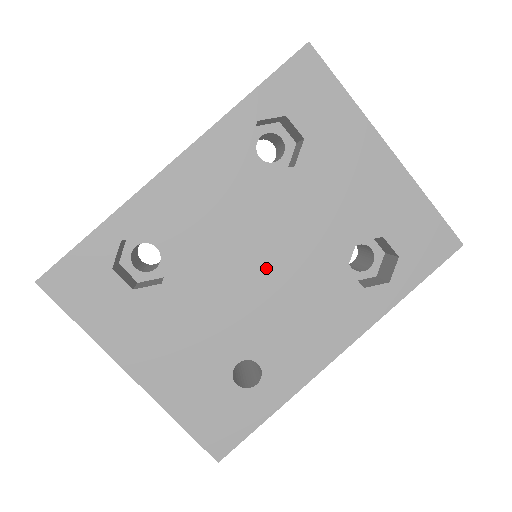
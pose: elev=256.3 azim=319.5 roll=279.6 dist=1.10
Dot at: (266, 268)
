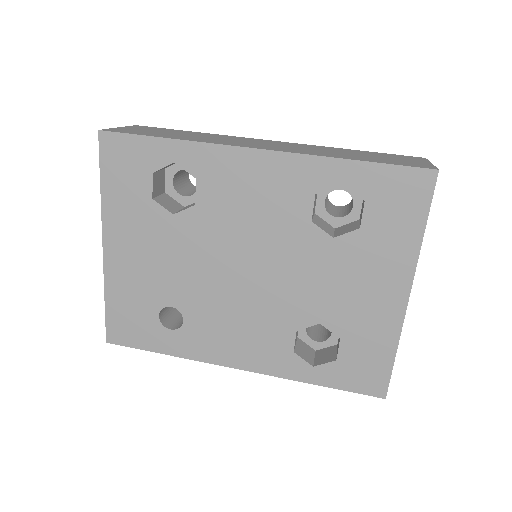
Dot at: (246, 276)
